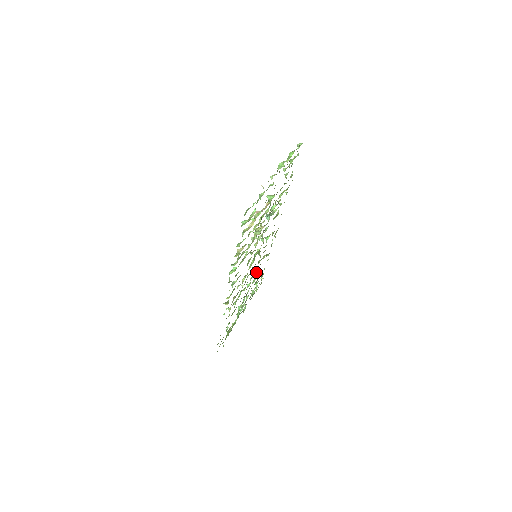
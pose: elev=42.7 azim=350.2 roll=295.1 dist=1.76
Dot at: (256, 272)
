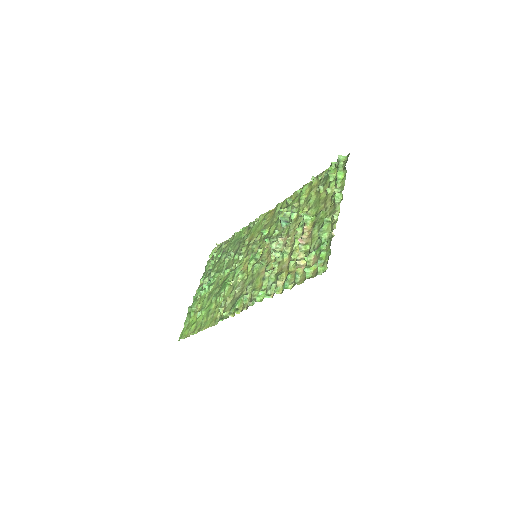
Dot at: (237, 258)
